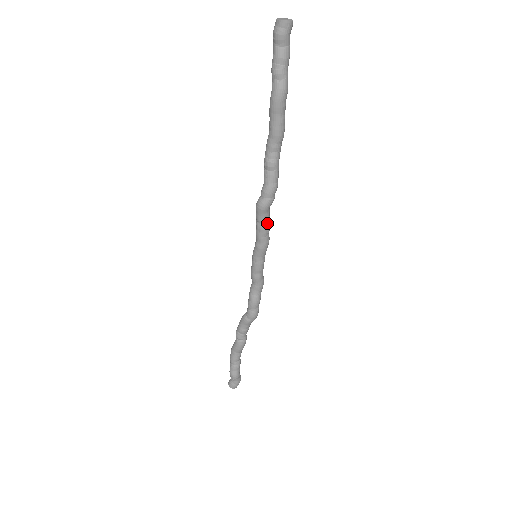
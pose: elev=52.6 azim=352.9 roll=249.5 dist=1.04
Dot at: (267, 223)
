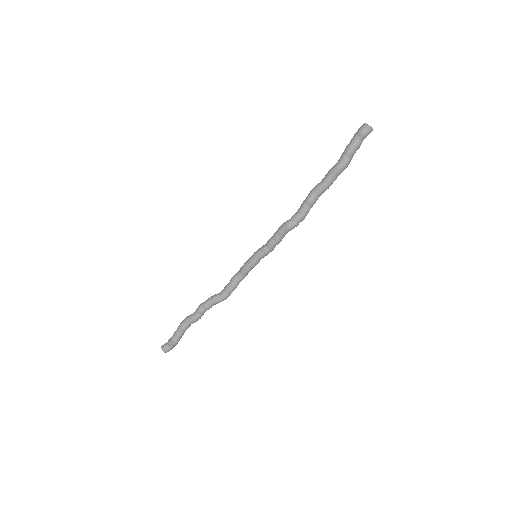
Dot at: (283, 237)
